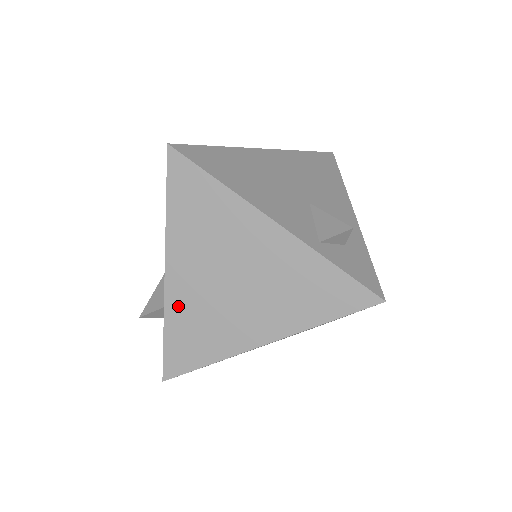
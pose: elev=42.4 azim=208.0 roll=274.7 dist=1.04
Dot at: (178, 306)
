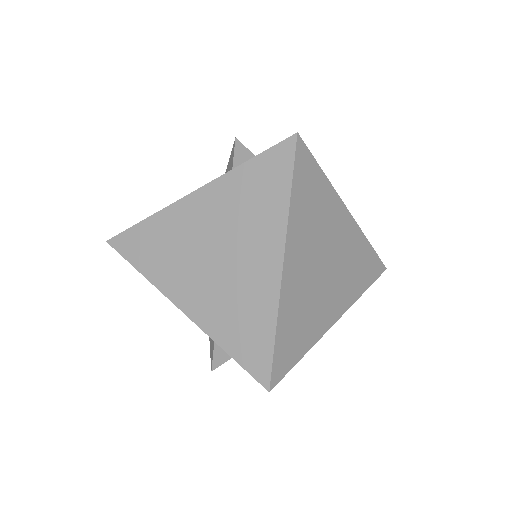
Dot at: (212, 321)
